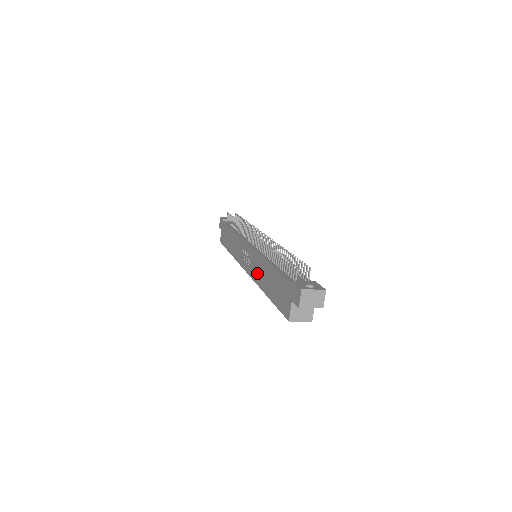
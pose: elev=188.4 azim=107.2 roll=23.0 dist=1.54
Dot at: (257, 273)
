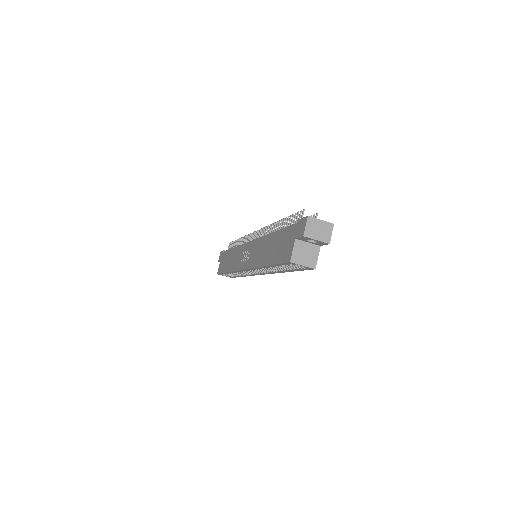
Dot at: (257, 256)
